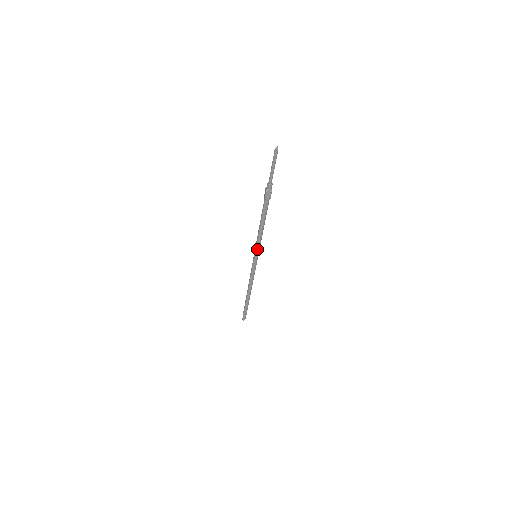
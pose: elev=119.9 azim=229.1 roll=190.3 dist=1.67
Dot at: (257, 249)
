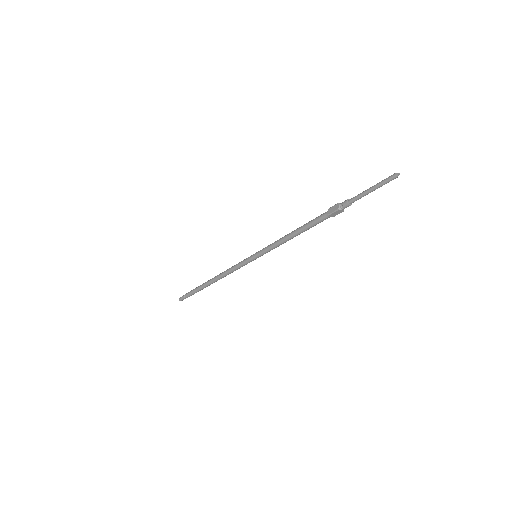
Dot at: (266, 252)
